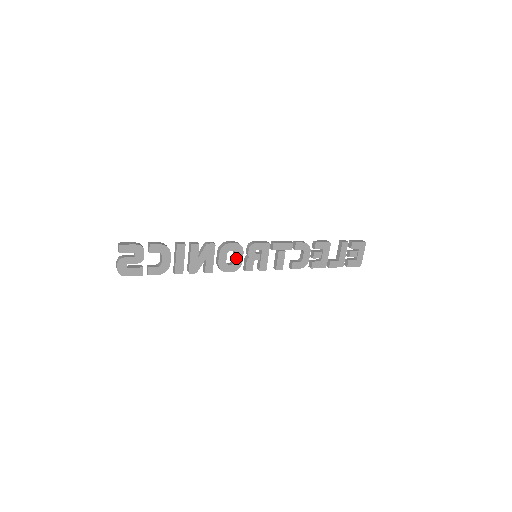
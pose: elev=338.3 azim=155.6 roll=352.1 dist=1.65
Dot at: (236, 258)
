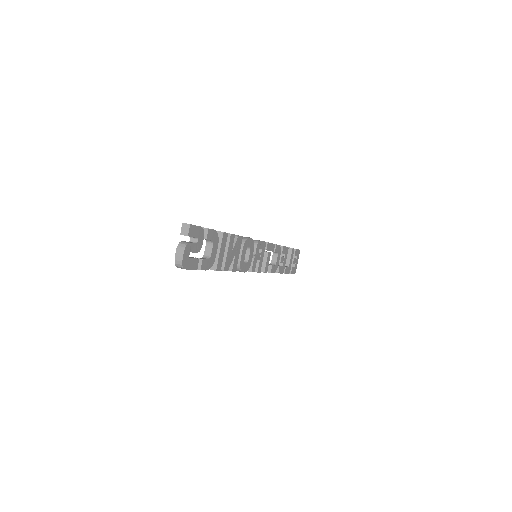
Dot at: (249, 256)
